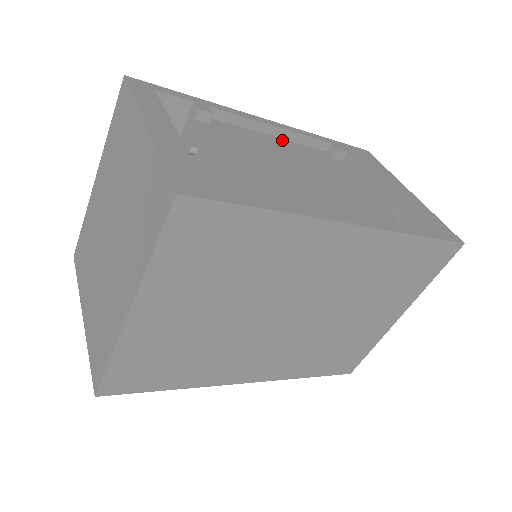
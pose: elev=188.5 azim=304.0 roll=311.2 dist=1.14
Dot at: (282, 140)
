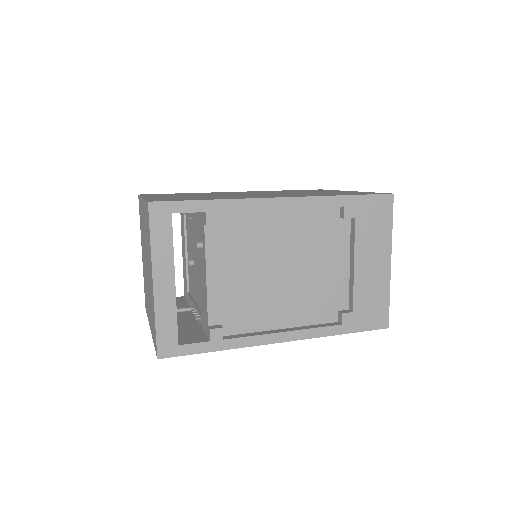
Dot at: (290, 211)
